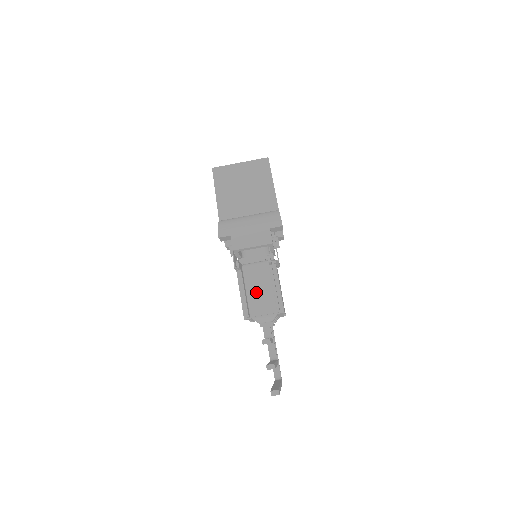
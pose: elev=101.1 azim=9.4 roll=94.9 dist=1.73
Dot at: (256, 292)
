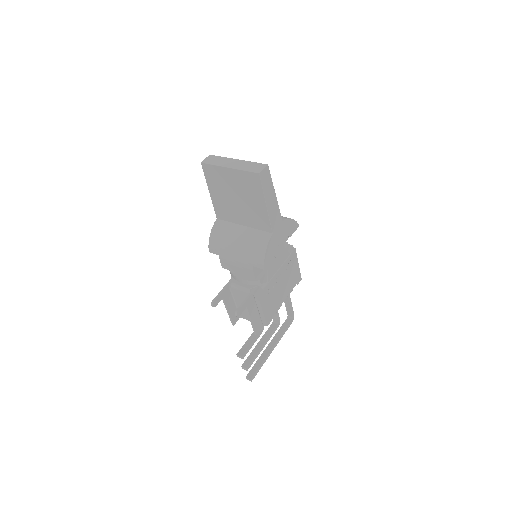
Dot at: occluded
